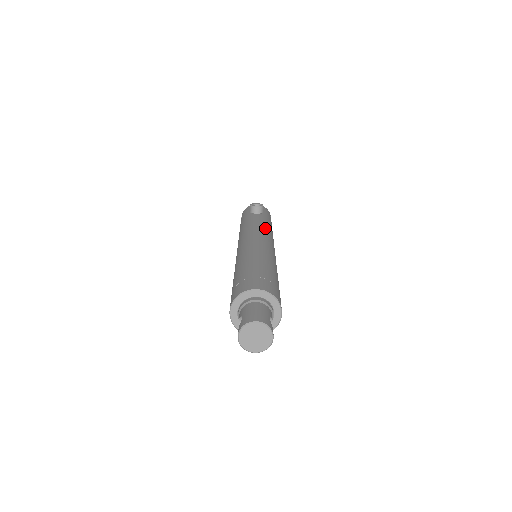
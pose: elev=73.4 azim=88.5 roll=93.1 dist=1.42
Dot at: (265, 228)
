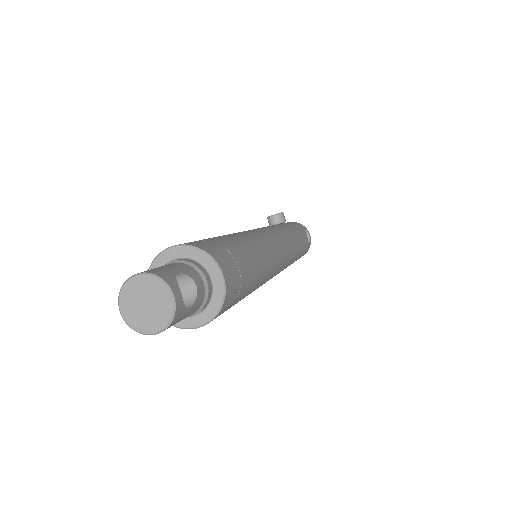
Dot at: (274, 227)
